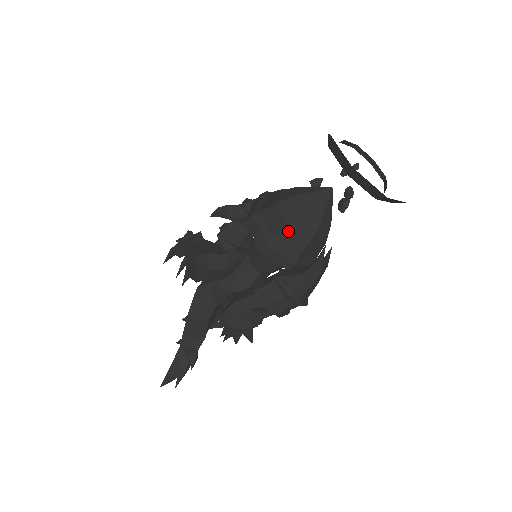
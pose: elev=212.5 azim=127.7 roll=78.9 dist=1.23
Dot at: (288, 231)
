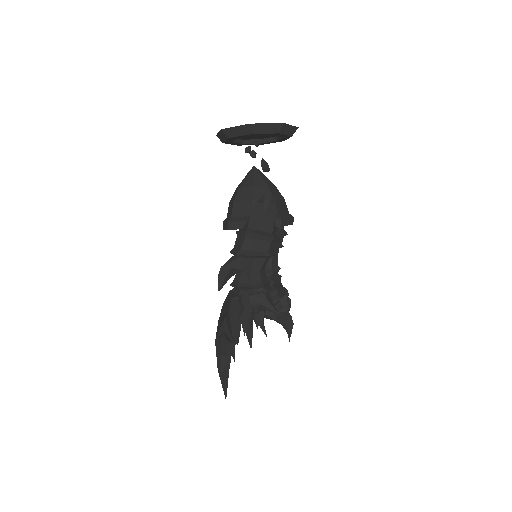
Dot at: (236, 205)
